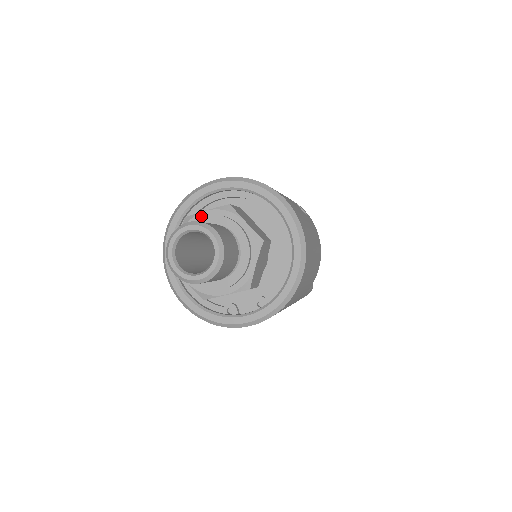
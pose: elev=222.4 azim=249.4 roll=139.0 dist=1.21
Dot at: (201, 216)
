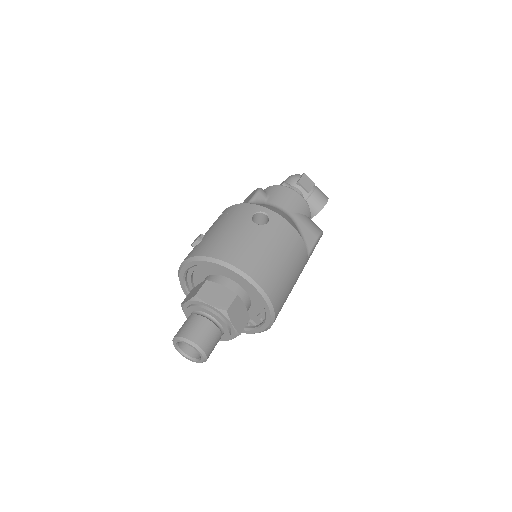
Dot at: (186, 305)
